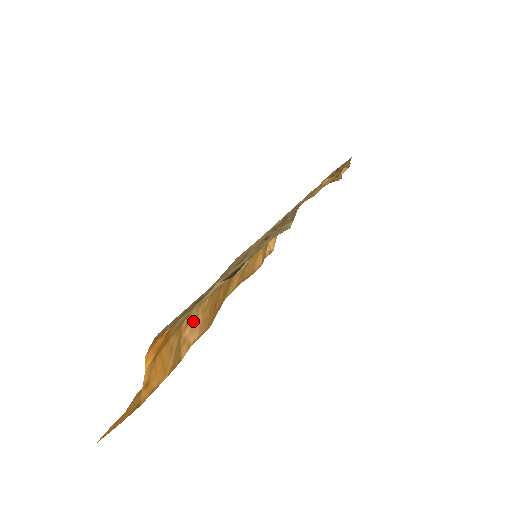
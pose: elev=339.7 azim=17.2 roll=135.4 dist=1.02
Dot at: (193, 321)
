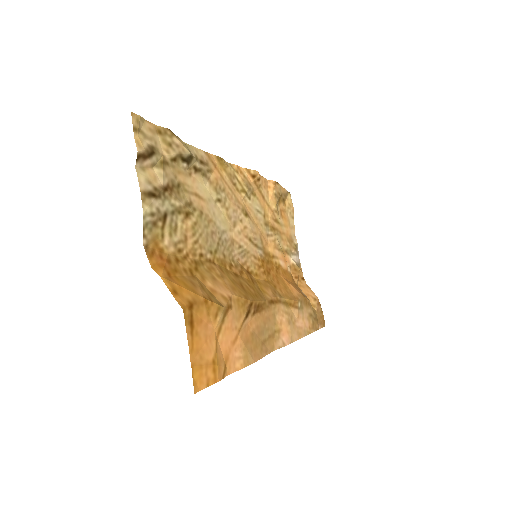
Dot at: (211, 279)
